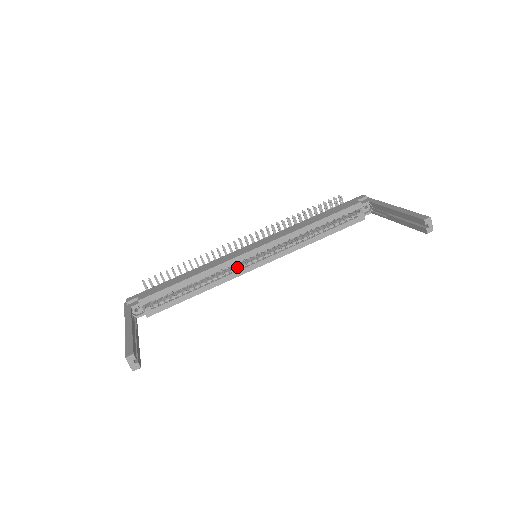
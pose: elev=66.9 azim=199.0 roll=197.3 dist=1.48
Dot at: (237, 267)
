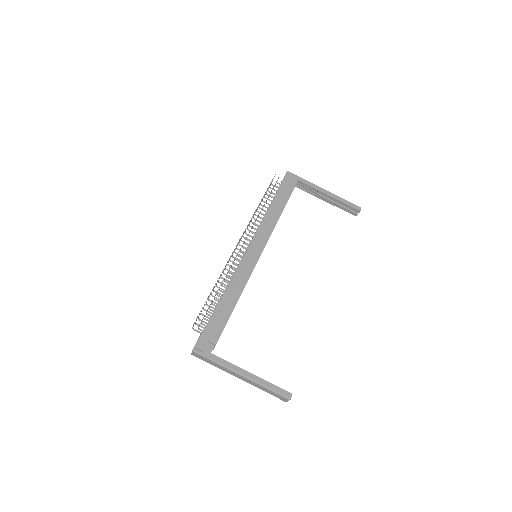
Dot at: occluded
